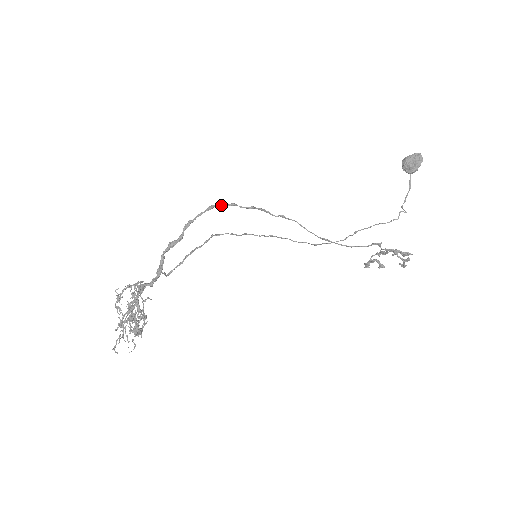
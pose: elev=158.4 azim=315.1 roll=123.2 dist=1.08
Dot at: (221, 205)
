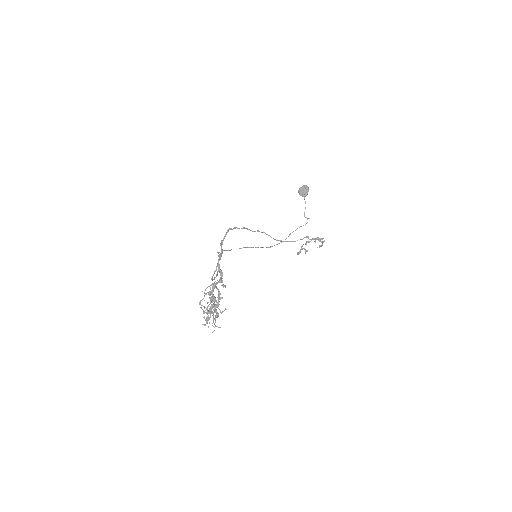
Dot at: (231, 229)
